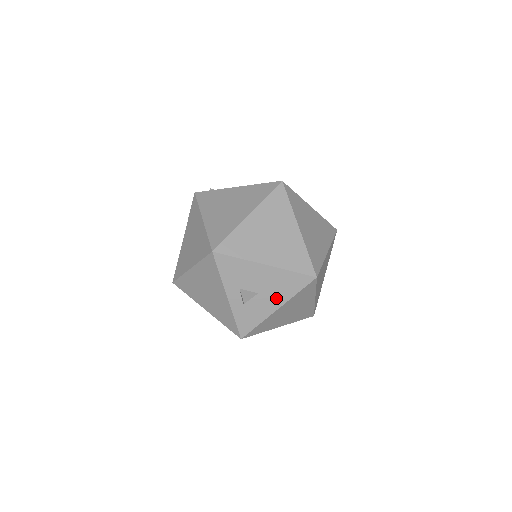
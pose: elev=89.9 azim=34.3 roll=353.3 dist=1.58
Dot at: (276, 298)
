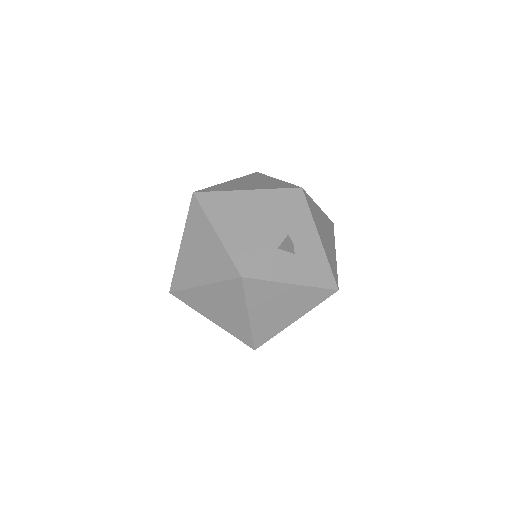
Dot at: (301, 273)
